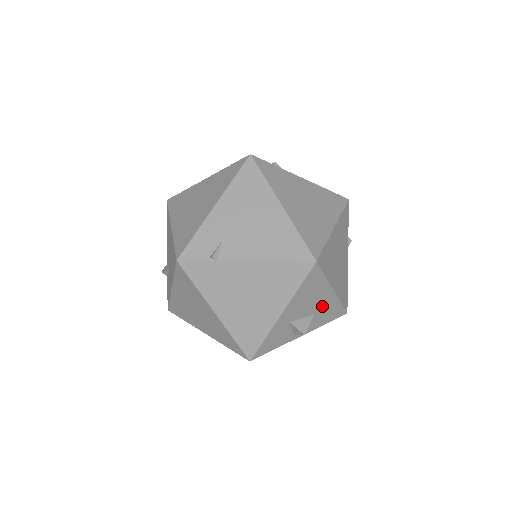
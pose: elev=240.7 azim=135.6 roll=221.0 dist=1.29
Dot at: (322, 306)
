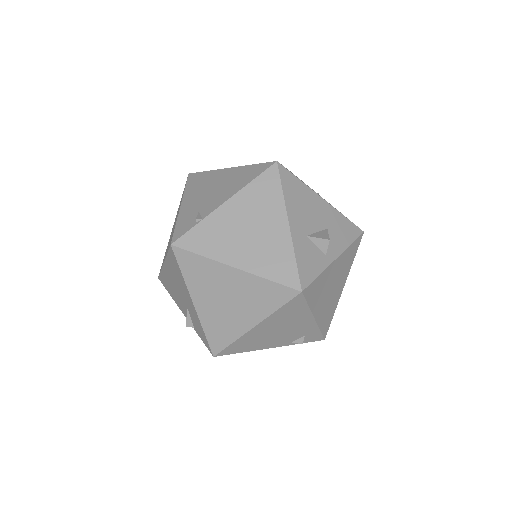
Dot at: (327, 219)
